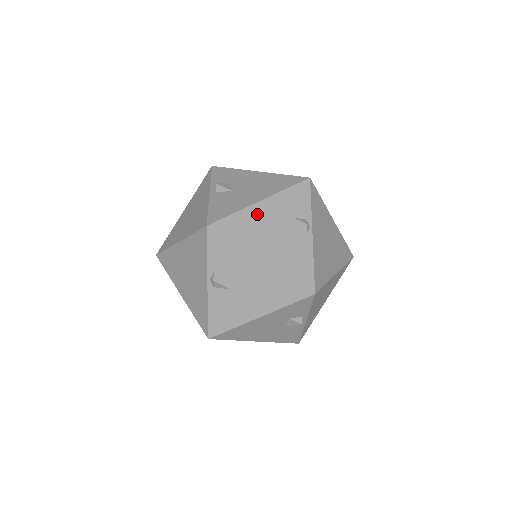
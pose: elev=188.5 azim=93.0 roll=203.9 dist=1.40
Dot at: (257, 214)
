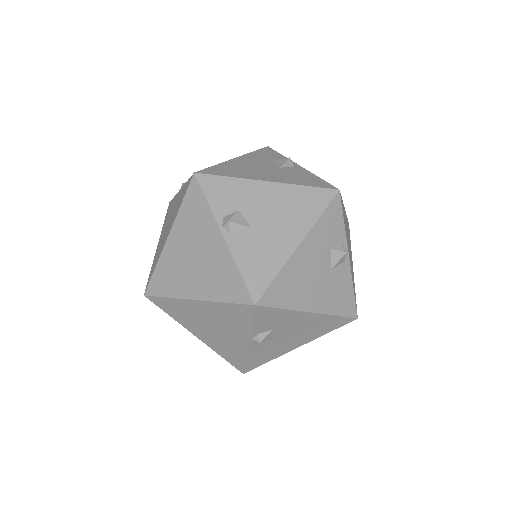
Dot at: (299, 263)
